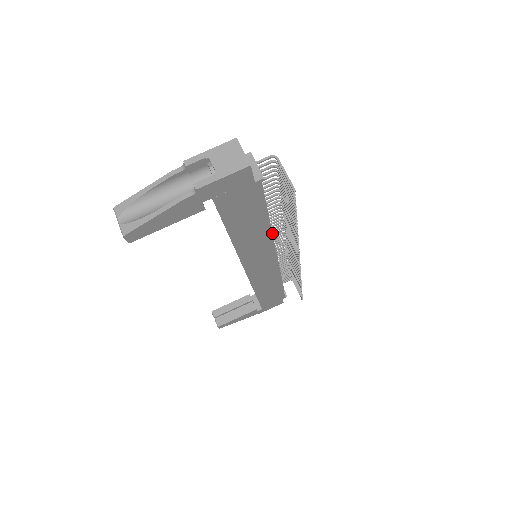
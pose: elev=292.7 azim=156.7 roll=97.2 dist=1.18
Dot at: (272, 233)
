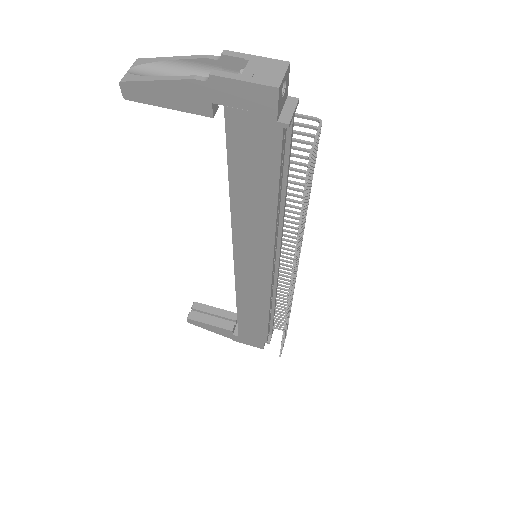
Dot at: (281, 235)
